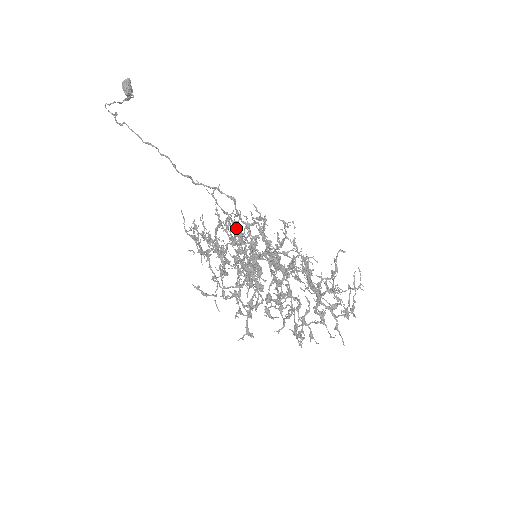
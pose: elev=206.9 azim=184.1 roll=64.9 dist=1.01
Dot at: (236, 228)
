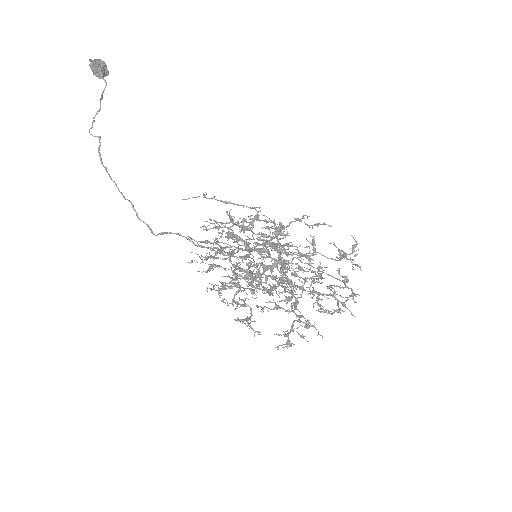
Dot at: (230, 237)
